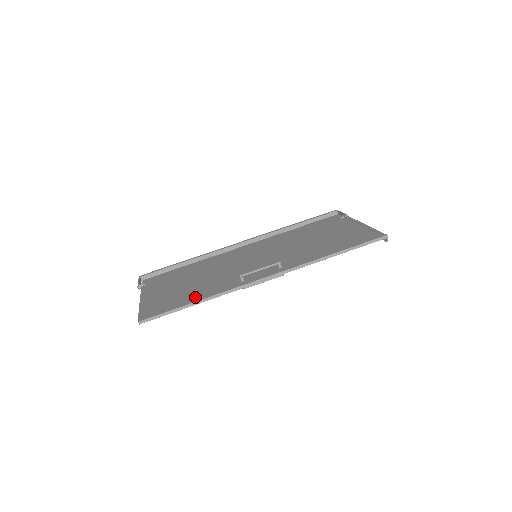
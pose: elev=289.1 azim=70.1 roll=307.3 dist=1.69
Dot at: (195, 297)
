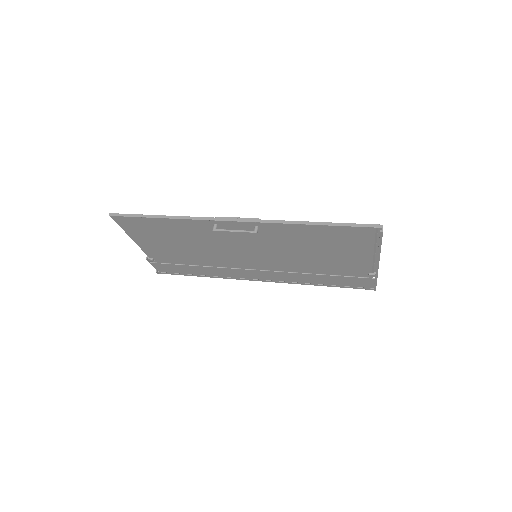
Dot at: (168, 222)
